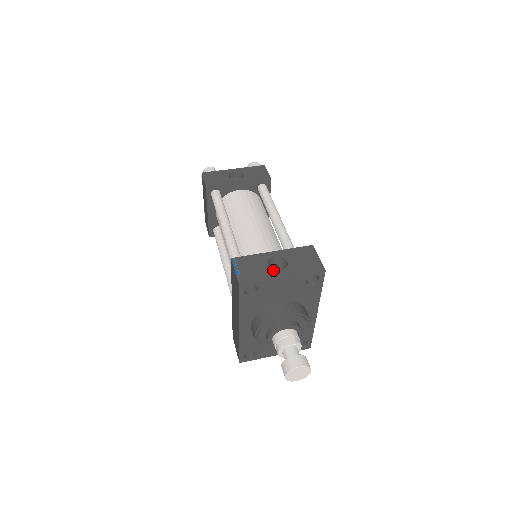
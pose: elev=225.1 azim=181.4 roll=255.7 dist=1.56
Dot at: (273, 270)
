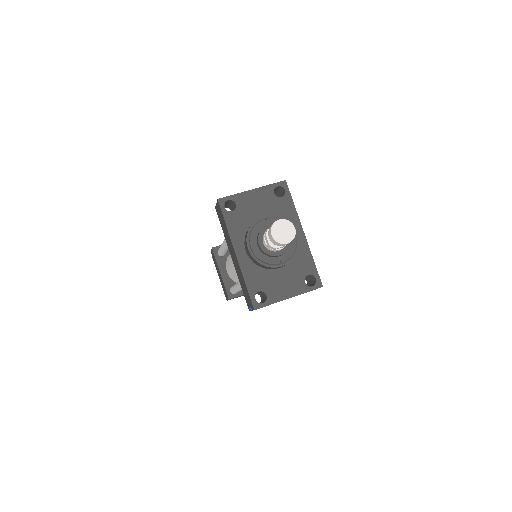
Dot at: occluded
